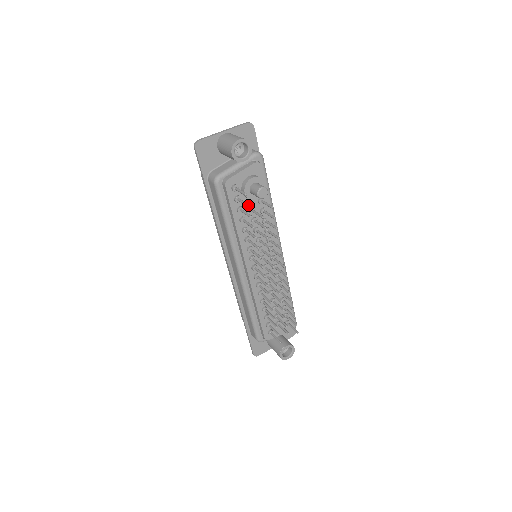
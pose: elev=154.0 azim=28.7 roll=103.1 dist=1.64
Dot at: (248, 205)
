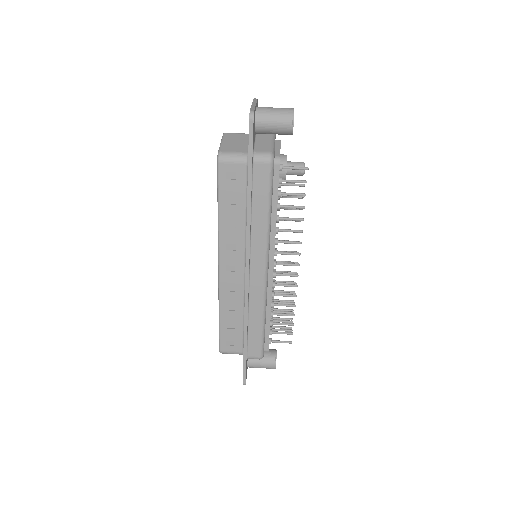
Dot at: occluded
